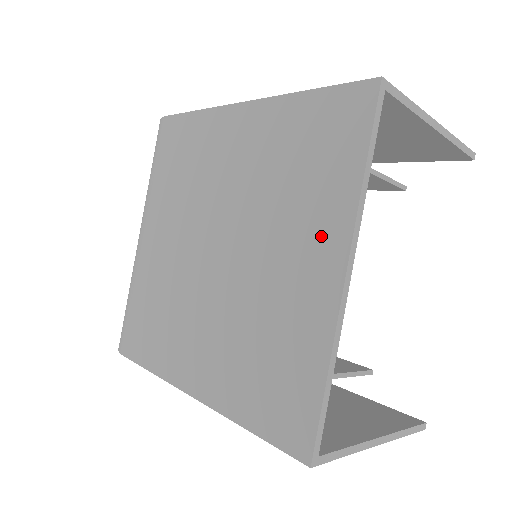
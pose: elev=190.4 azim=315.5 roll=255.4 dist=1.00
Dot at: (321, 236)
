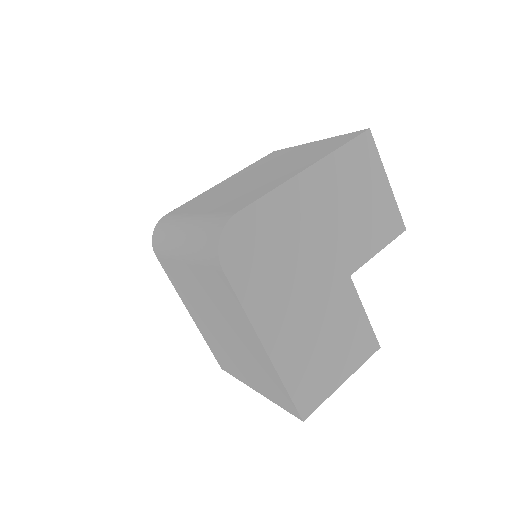
Dot at: (297, 149)
